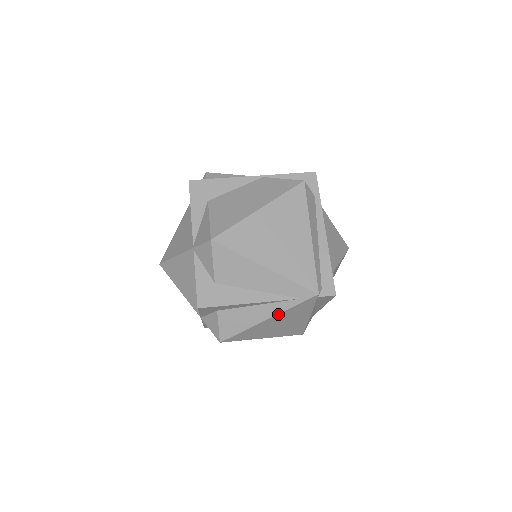
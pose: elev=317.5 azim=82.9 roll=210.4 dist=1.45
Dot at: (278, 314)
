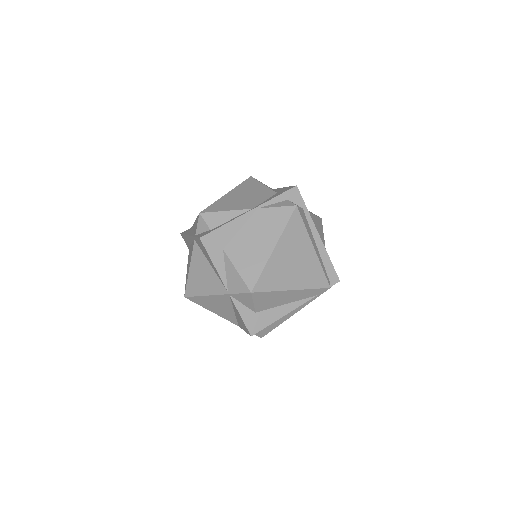
Dot at: occluded
